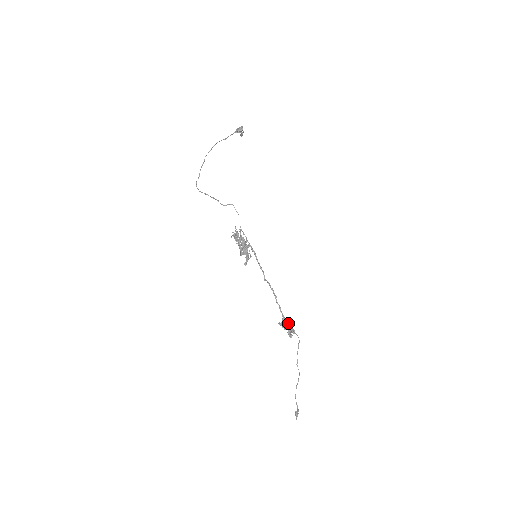
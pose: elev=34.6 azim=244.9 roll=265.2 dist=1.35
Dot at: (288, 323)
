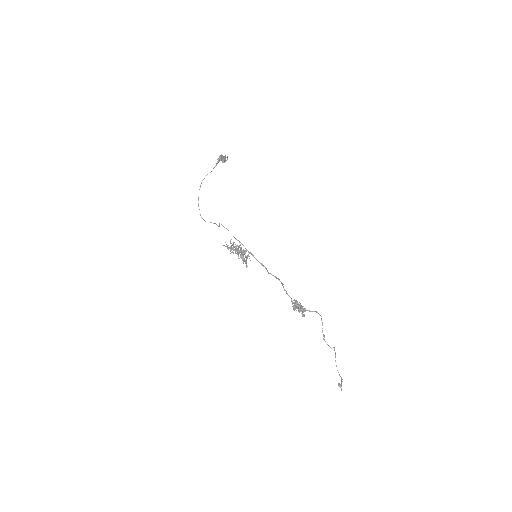
Dot at: (299, 304)
